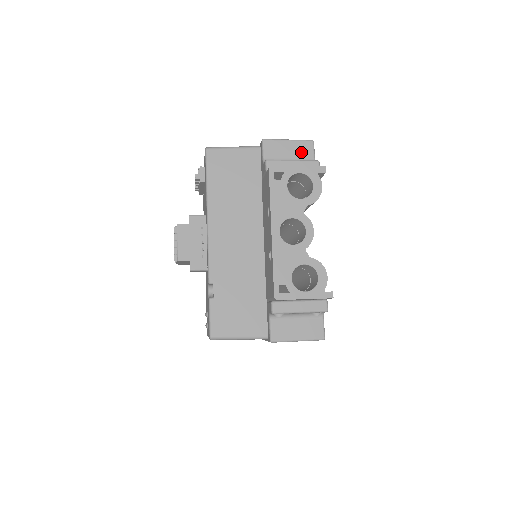
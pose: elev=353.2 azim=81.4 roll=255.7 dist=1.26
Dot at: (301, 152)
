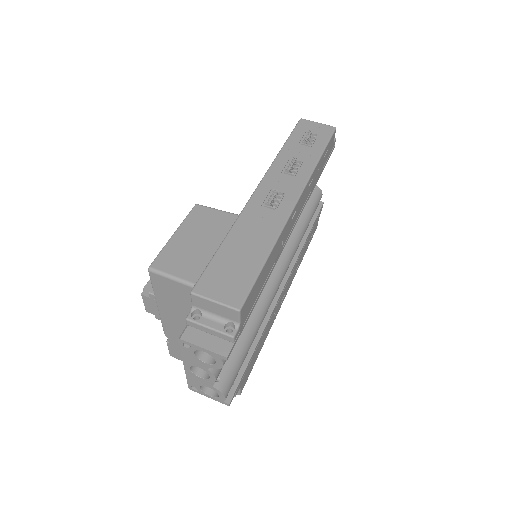
Dot at: (226, 314)
